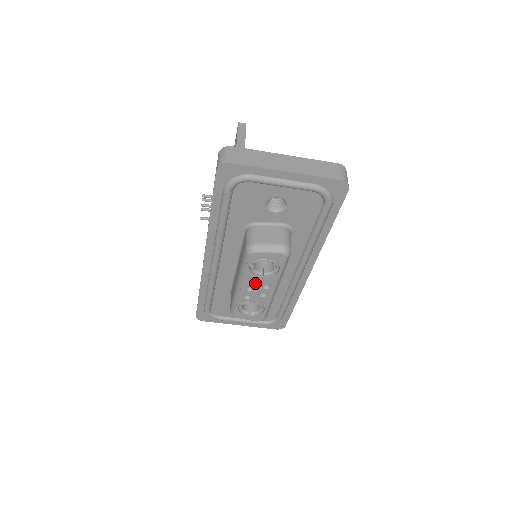
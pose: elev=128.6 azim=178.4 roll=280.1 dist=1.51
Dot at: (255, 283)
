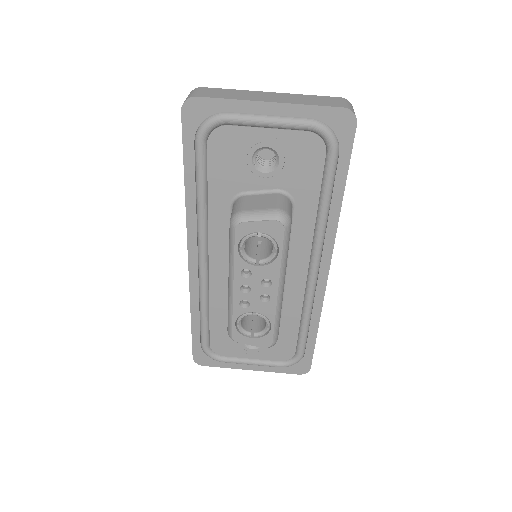
Dot at: (250, 278)
